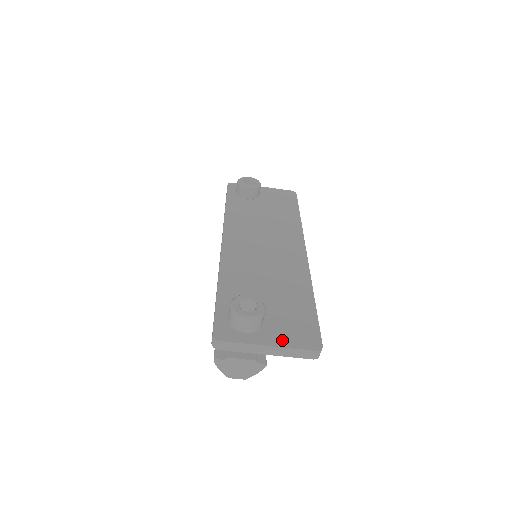
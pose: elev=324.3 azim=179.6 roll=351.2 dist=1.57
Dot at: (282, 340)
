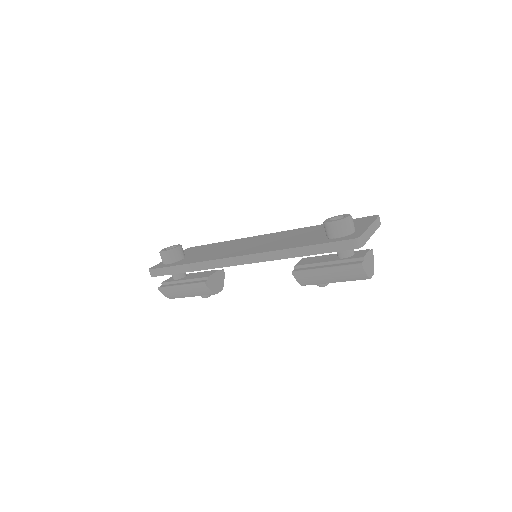
Dot at: (366, 223)
